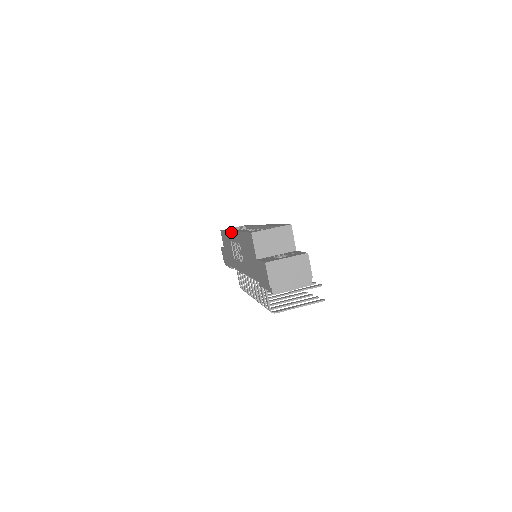
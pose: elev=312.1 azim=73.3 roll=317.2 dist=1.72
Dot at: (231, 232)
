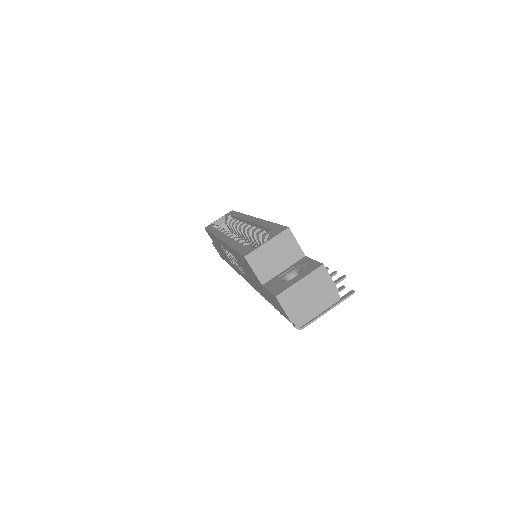
Dot at: (218, 239)
